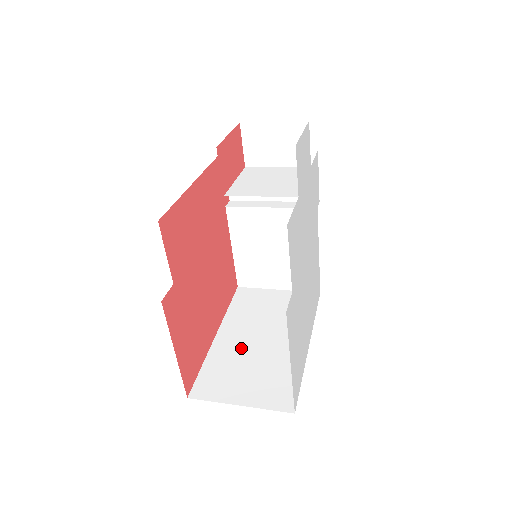
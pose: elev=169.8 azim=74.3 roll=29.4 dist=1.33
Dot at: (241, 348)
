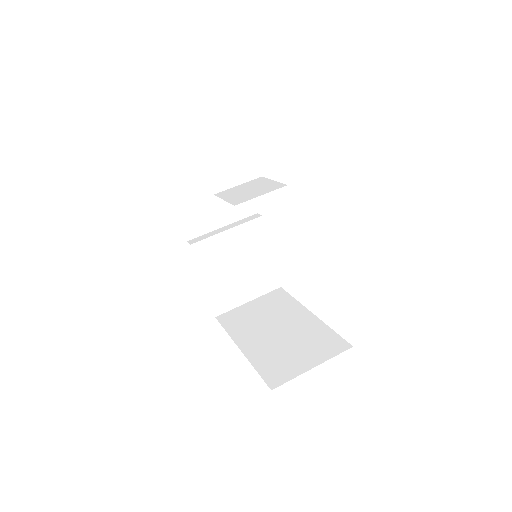
Dot at: (270, 343)
